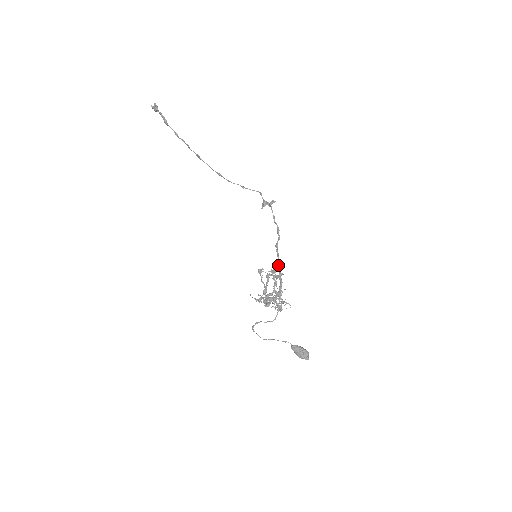
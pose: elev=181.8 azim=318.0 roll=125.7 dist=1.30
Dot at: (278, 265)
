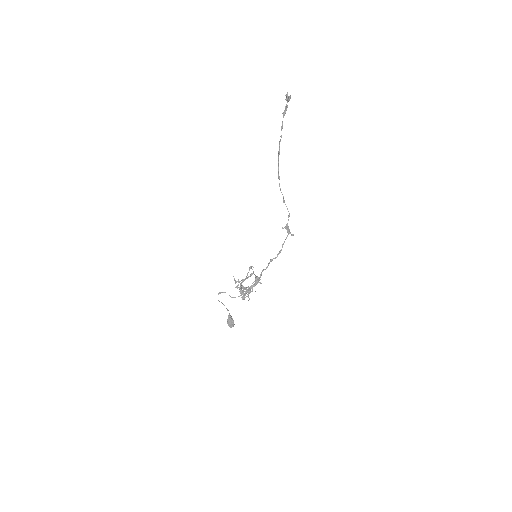
Dot at: occluded
